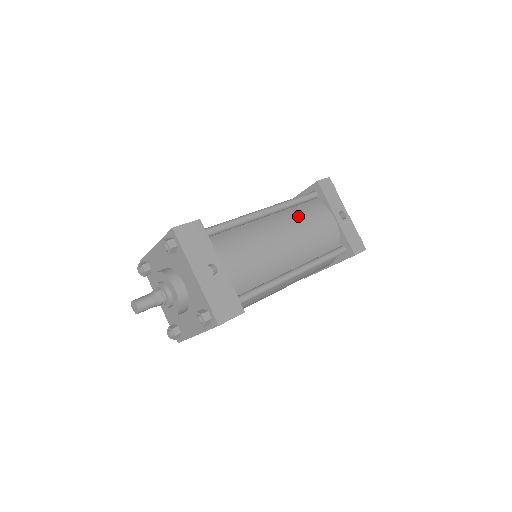
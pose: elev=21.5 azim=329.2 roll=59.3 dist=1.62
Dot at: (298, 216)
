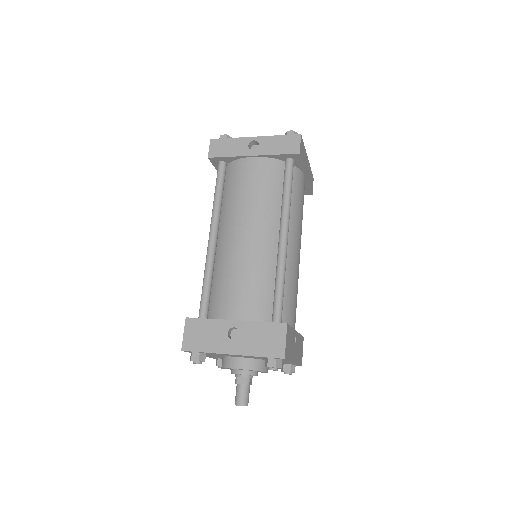
Dot at: (232, 201)
